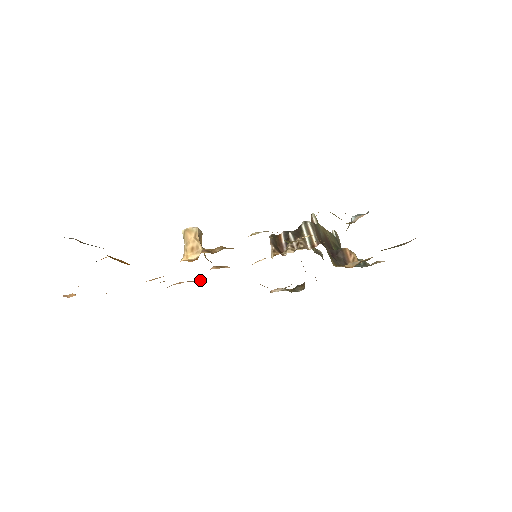
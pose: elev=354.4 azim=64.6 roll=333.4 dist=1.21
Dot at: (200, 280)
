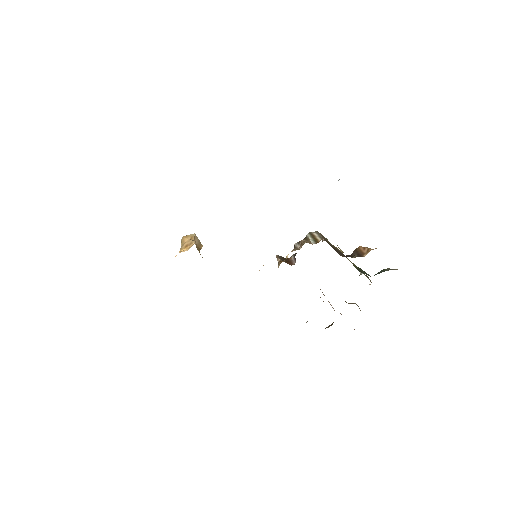
Dot at: occluded
